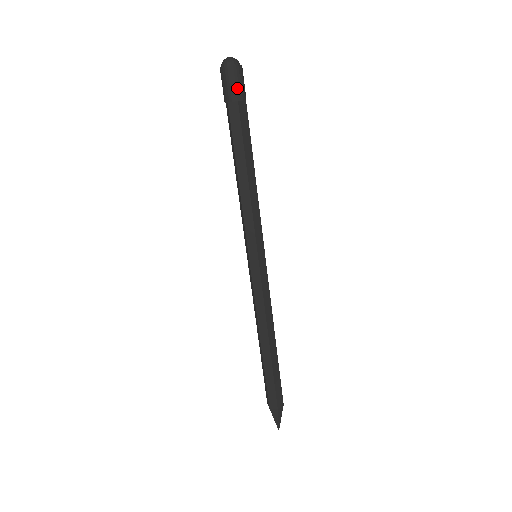
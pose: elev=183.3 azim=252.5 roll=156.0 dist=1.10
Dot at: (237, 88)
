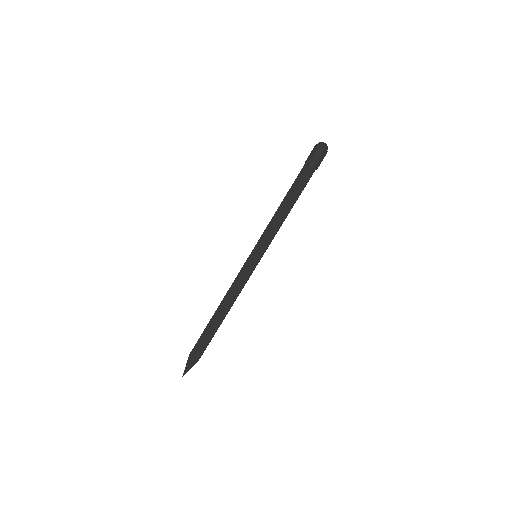
Dot at: (320, 162)
